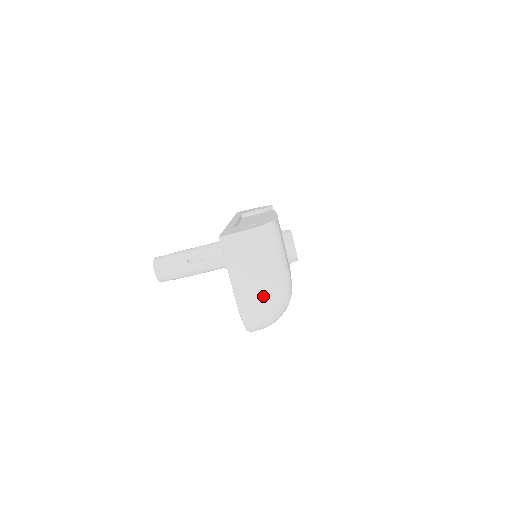
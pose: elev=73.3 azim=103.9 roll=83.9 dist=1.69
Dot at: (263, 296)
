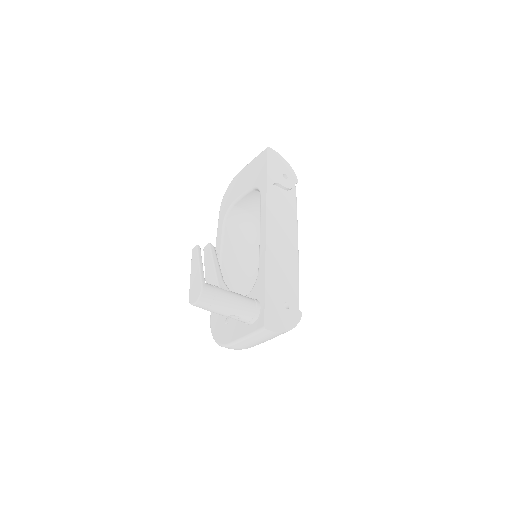
Dot at: (247, 348)
